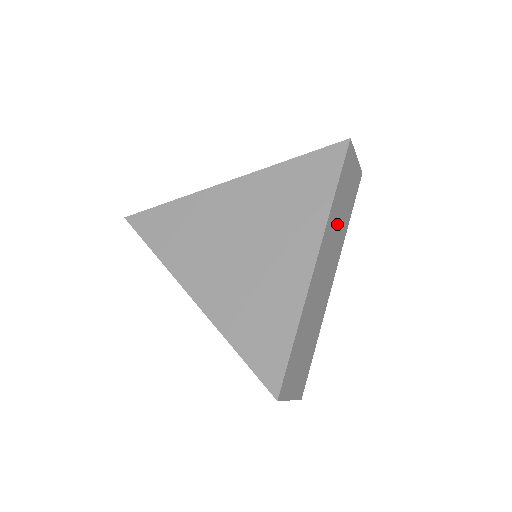
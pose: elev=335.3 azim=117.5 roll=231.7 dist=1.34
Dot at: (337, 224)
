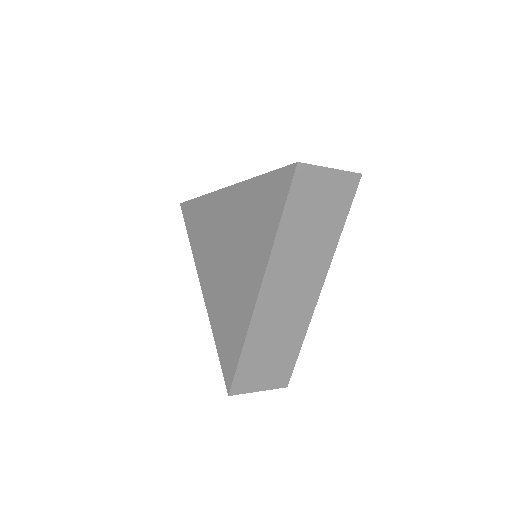
Dot at: (303, 245)
